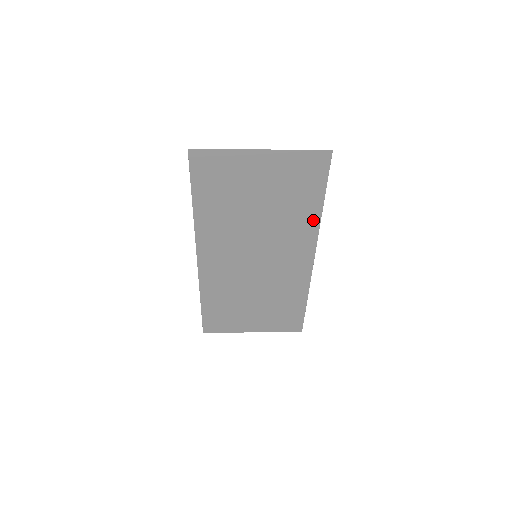
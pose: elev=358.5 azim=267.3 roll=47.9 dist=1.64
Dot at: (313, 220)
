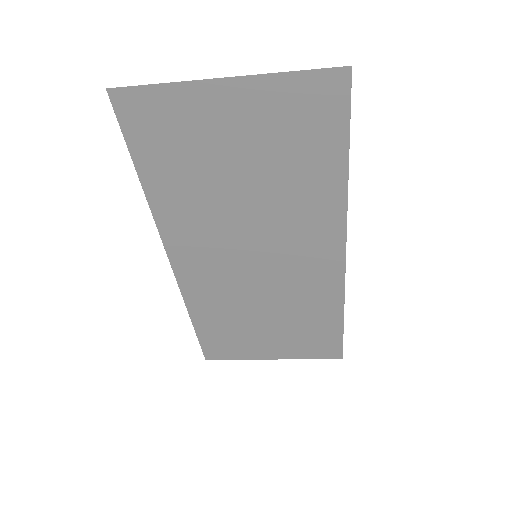
Dot at: (335, 196)
